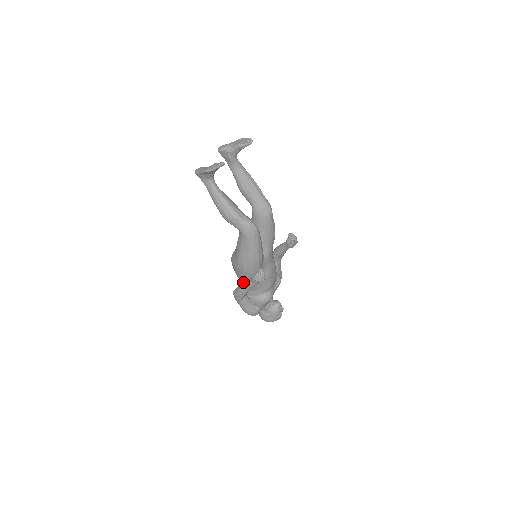
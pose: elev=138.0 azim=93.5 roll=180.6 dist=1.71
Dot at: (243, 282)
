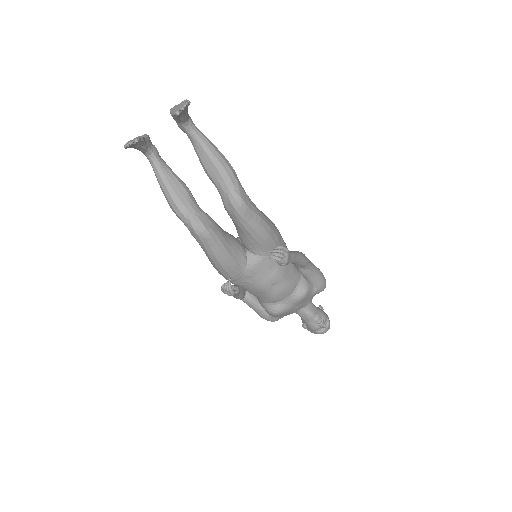
Dot at: occluded
